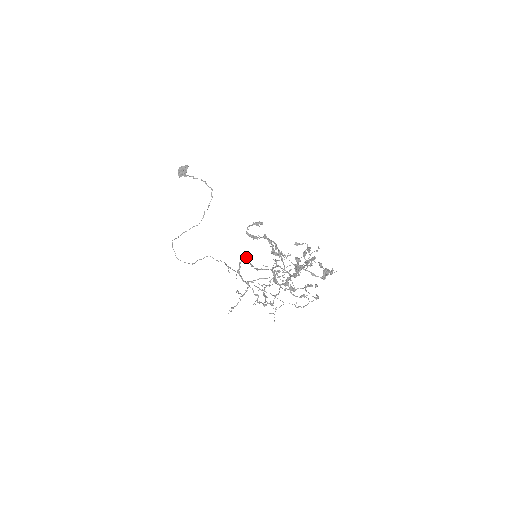
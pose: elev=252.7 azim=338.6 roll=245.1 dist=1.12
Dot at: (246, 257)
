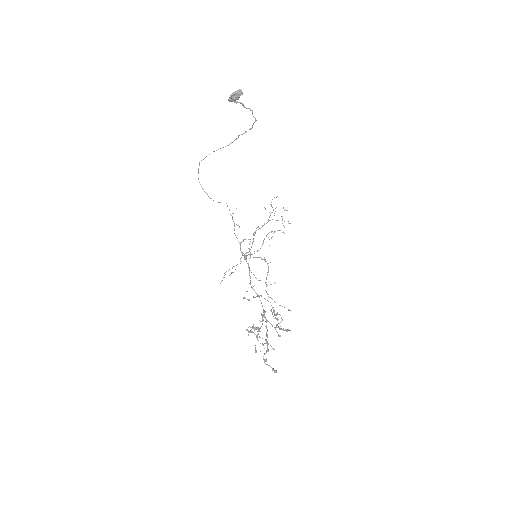
Dot at: occluded
